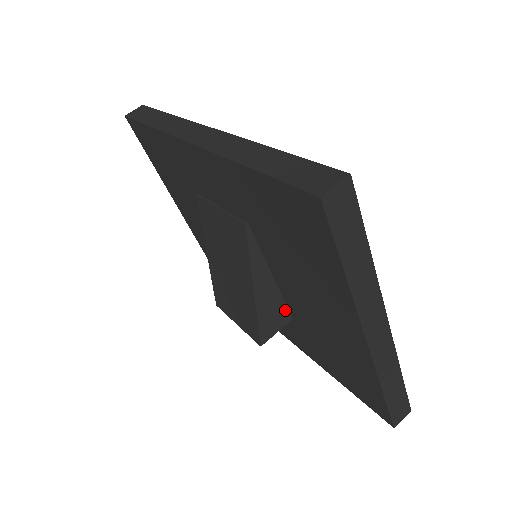
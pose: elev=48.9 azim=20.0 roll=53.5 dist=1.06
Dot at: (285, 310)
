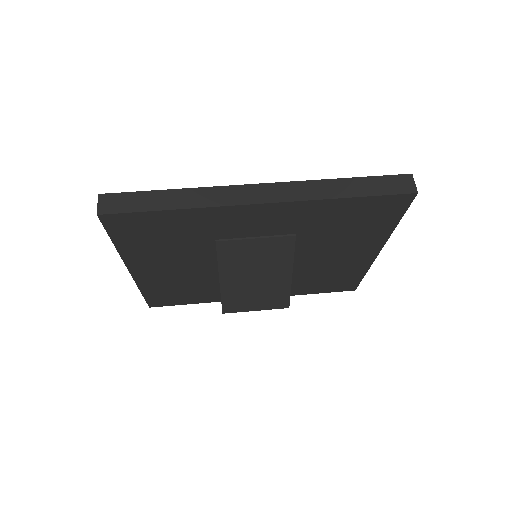
Dot at: occluded
